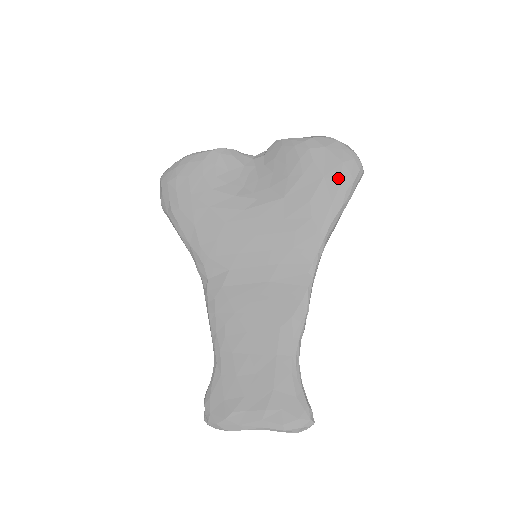
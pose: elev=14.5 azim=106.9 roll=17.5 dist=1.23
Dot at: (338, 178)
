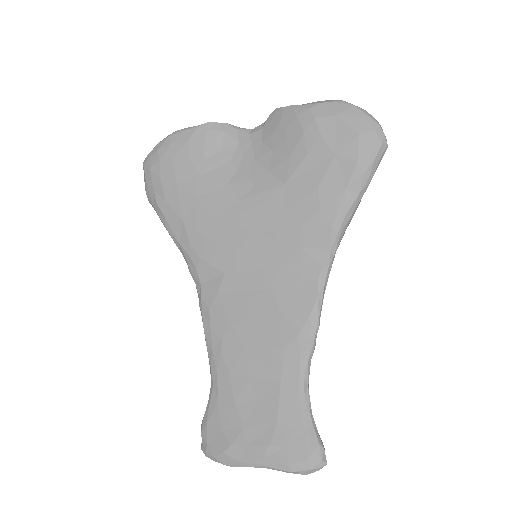
Dot at: (353, 156)
